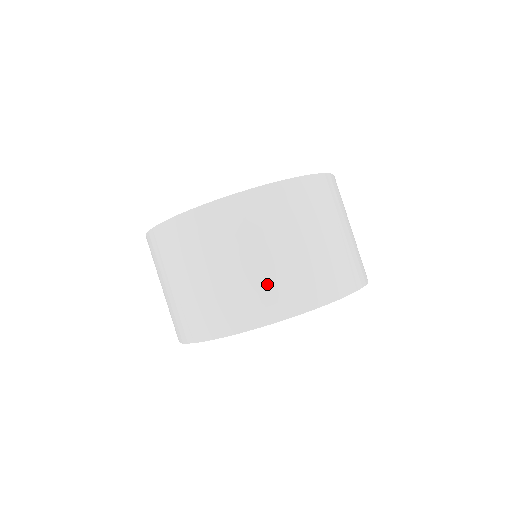
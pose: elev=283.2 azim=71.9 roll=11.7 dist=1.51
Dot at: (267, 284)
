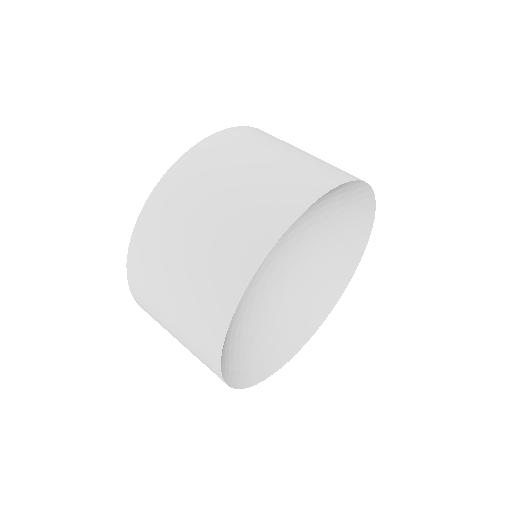
Dot at: (229, 235)
